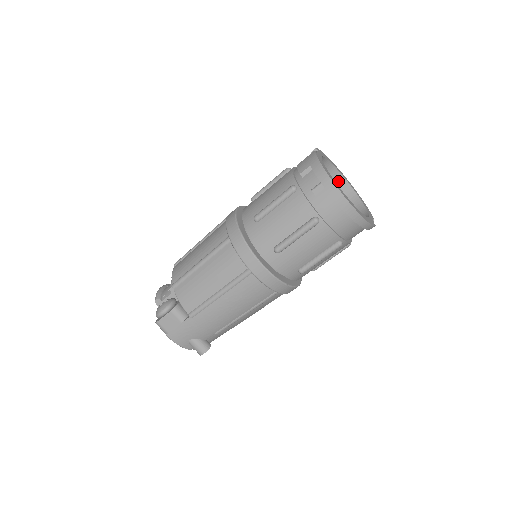
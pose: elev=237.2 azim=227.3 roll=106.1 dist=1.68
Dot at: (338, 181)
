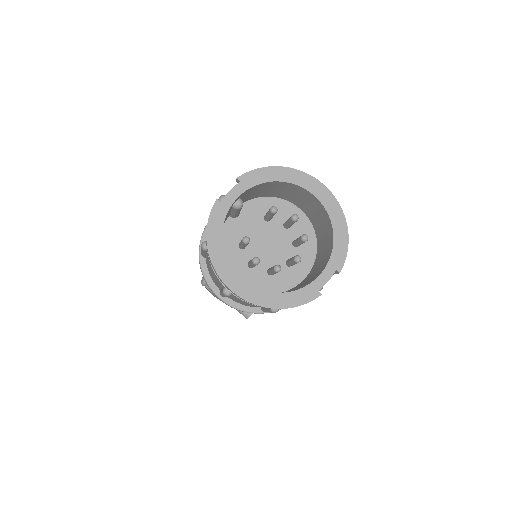
Dot at: (308, 195)
